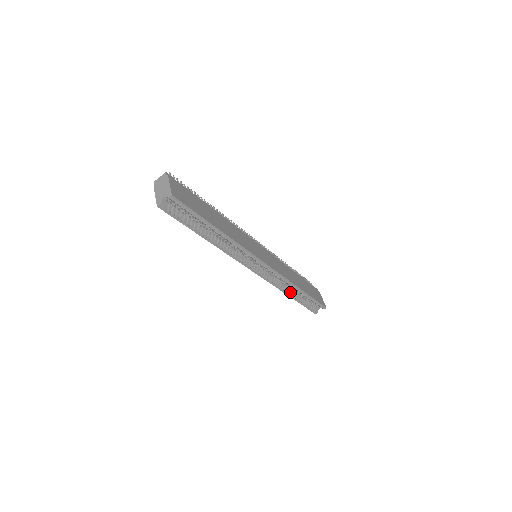
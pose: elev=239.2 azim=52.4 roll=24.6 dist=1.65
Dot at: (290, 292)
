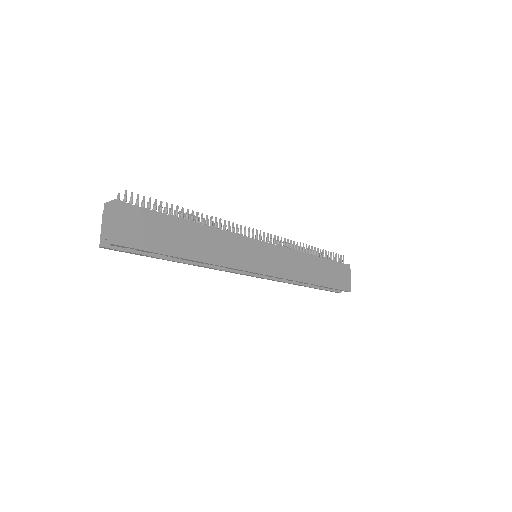
Dot at: (301, 283)
